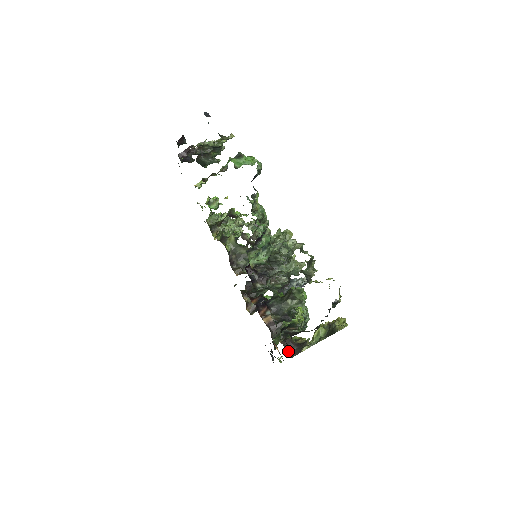
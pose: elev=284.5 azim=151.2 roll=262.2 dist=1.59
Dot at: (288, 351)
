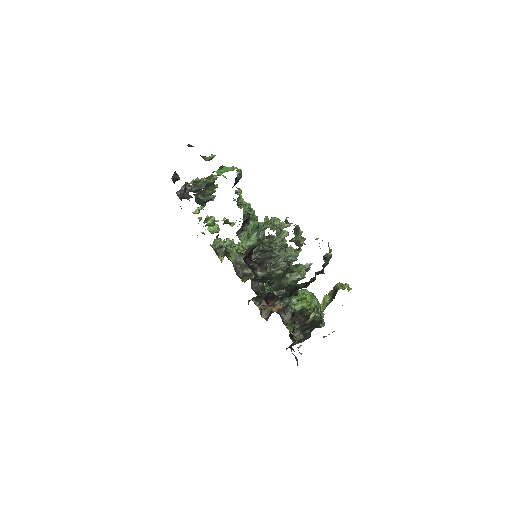
Dot at: (297, 323)
